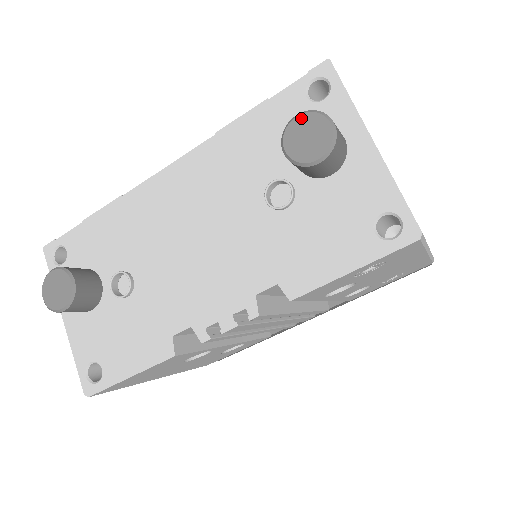
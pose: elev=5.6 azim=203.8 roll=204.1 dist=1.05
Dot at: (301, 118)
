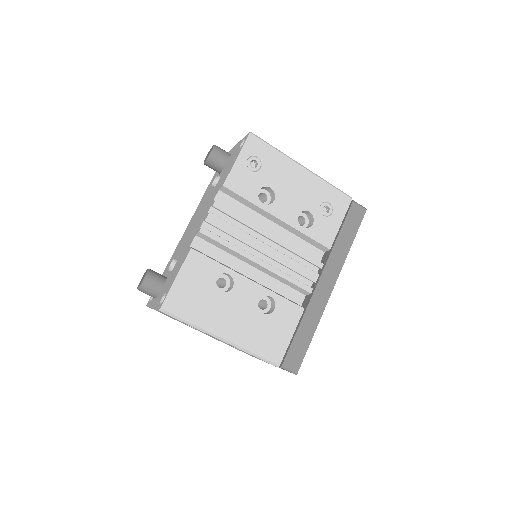
Dot at: occluded
